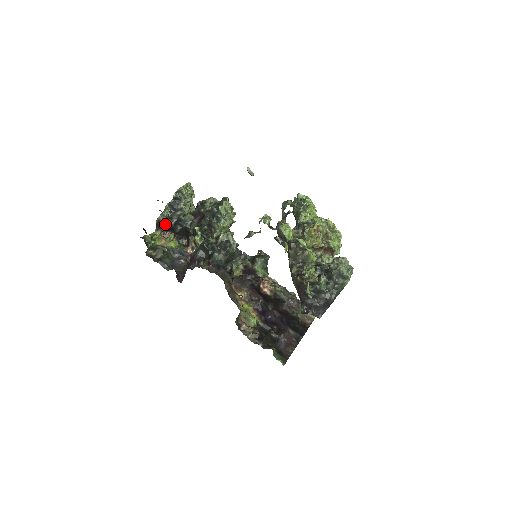
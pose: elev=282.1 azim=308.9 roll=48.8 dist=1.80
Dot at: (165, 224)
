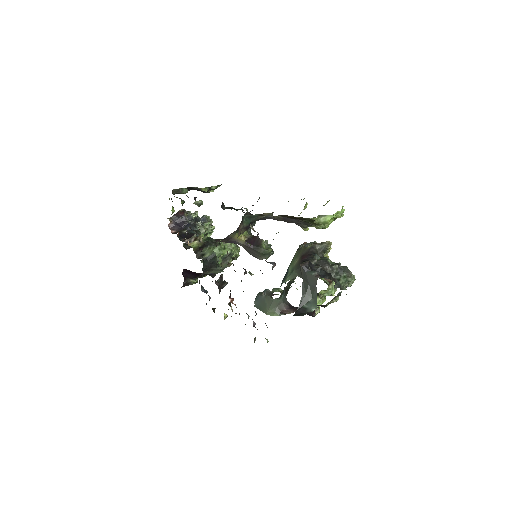
Dot at: (211, 187)
